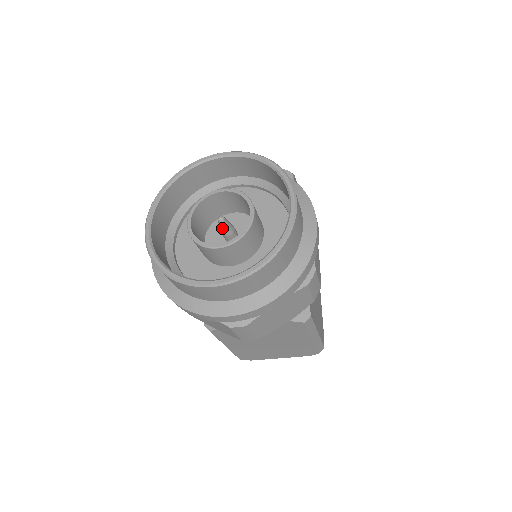
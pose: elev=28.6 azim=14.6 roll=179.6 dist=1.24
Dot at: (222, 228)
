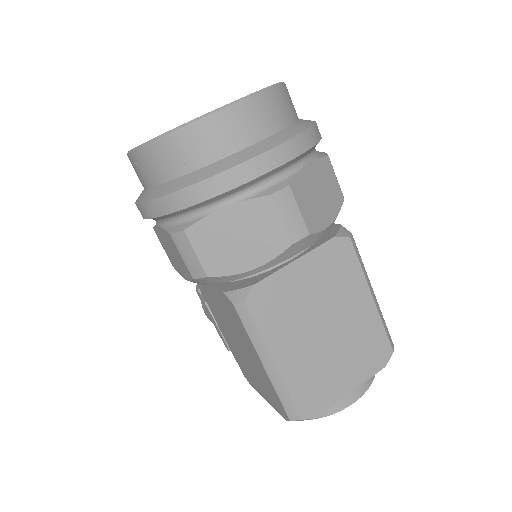
Dot at: occluded
